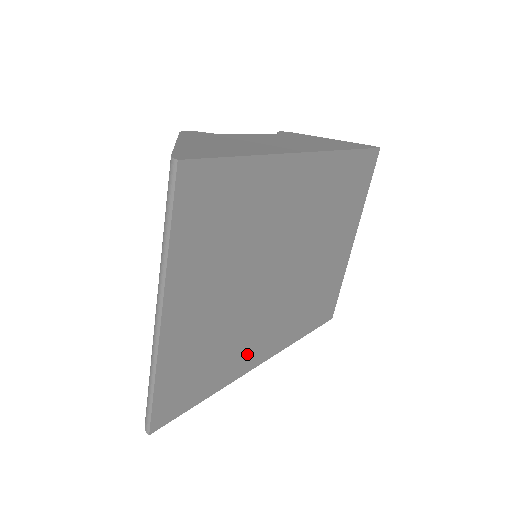
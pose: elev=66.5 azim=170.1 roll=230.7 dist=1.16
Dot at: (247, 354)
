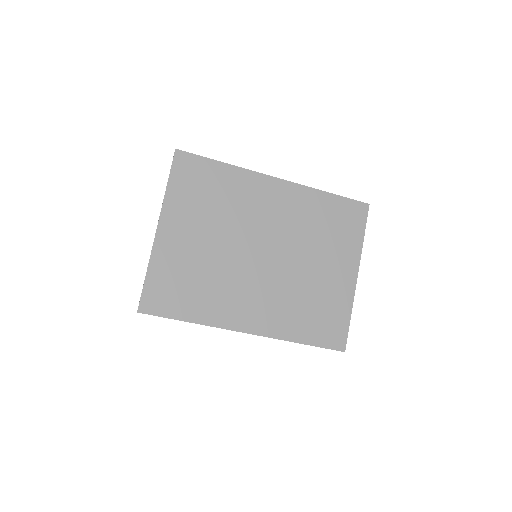
Dot at: (229, 310)
